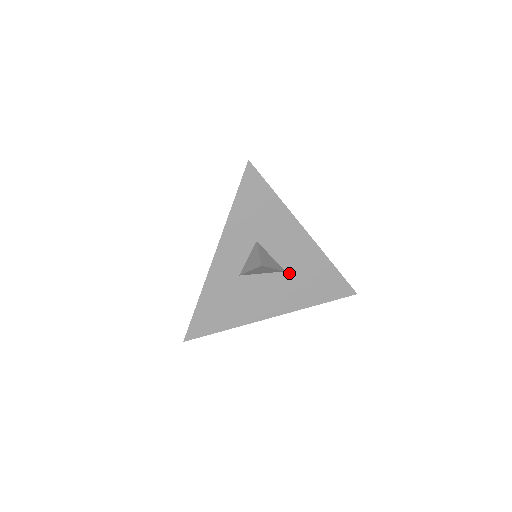
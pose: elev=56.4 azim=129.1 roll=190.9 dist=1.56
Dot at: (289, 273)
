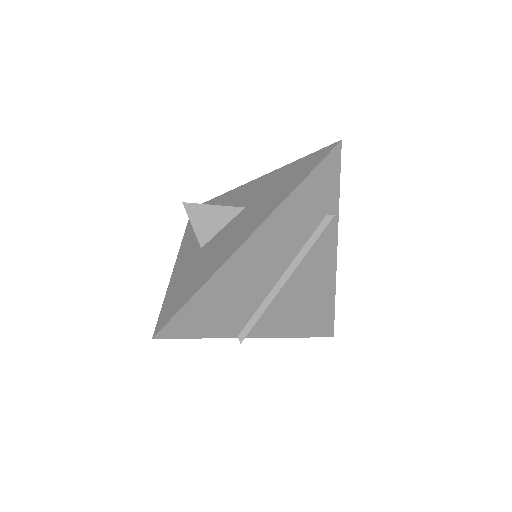
Dot at: (250, 205)
